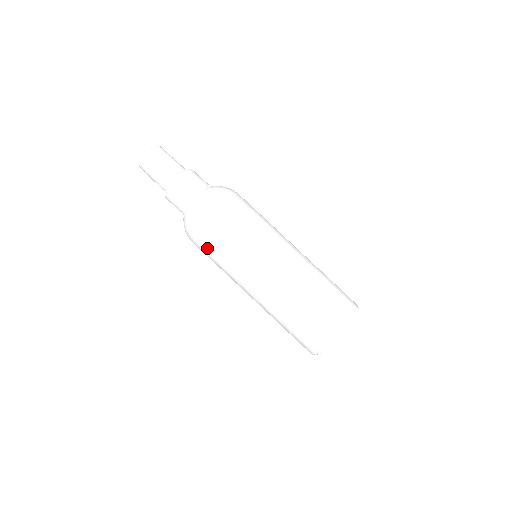
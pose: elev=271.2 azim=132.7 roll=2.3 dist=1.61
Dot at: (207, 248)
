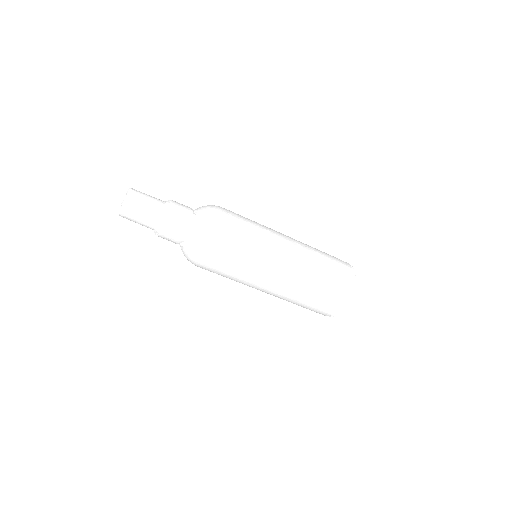
Dot at: (217, 270)
